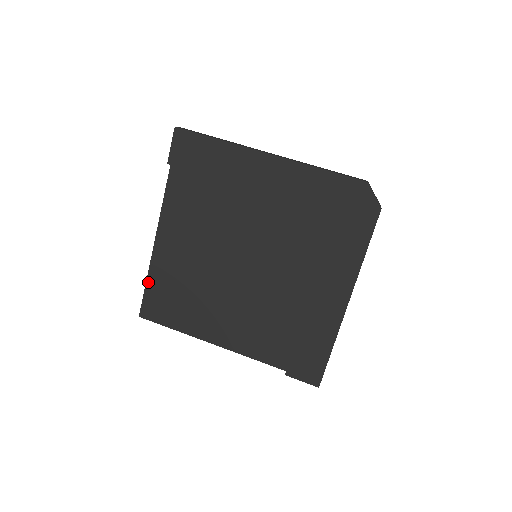
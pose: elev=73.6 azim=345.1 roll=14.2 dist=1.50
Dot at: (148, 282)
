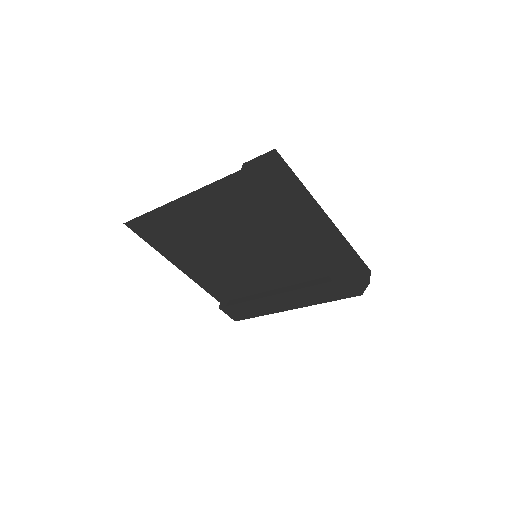
Dot at: (150, 213)
